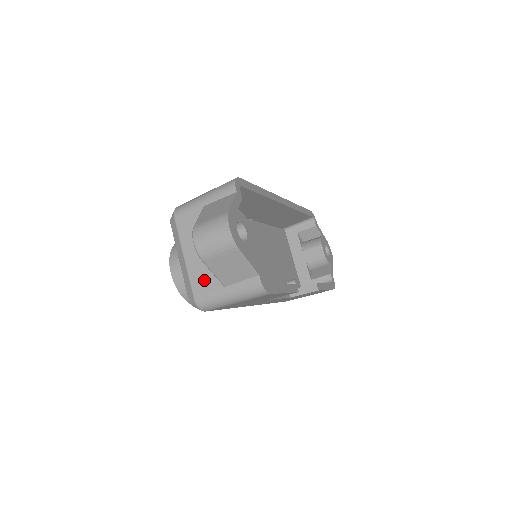
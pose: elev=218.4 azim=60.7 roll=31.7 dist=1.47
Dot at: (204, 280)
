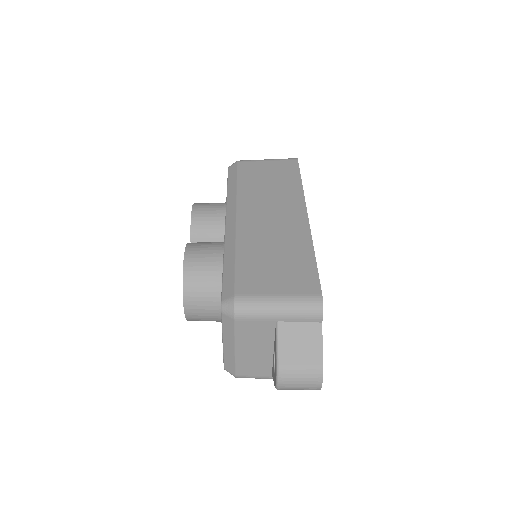
Dot at: (253, 368)
